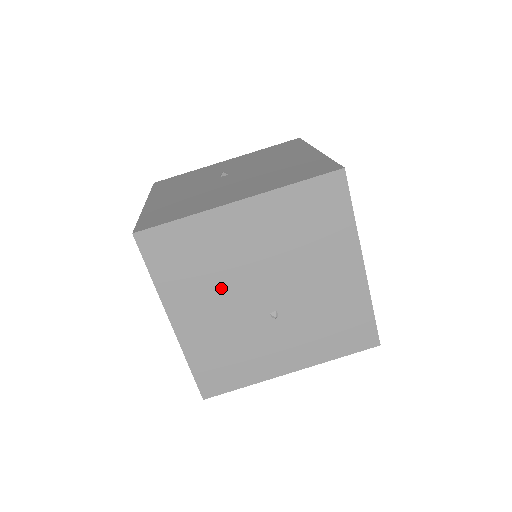
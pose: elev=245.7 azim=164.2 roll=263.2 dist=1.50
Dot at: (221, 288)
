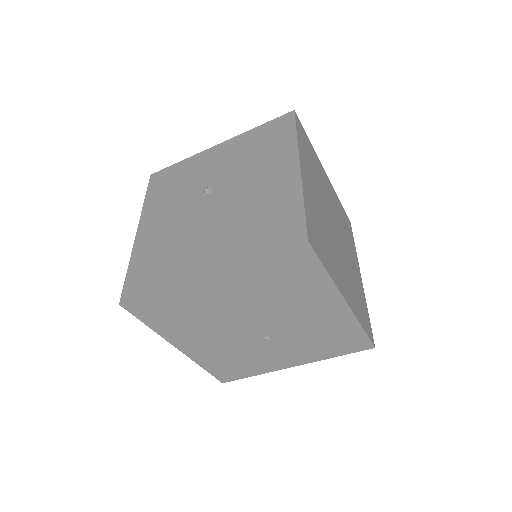
Dot at: (212, 327)
